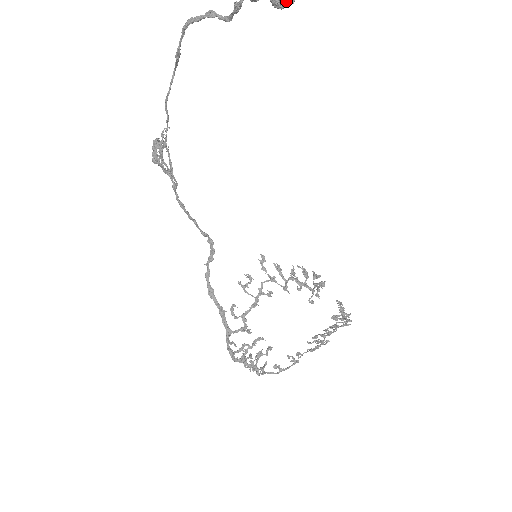
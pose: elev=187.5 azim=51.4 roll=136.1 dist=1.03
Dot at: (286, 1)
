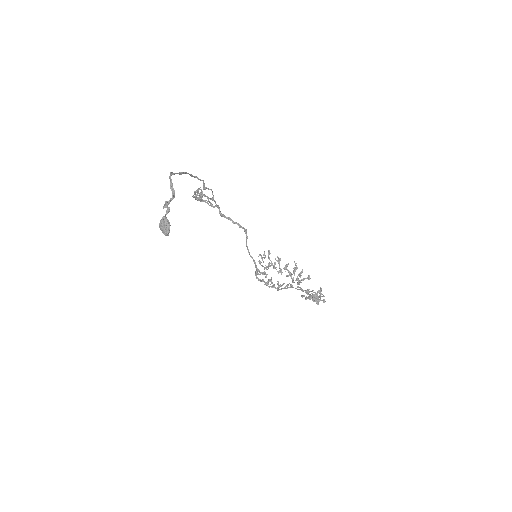
Dot at: (165, 234)
